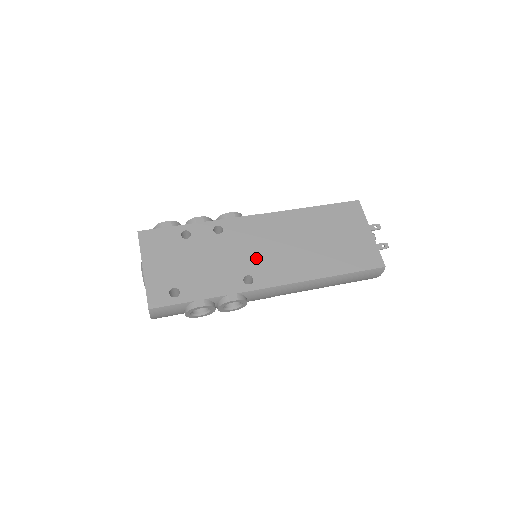
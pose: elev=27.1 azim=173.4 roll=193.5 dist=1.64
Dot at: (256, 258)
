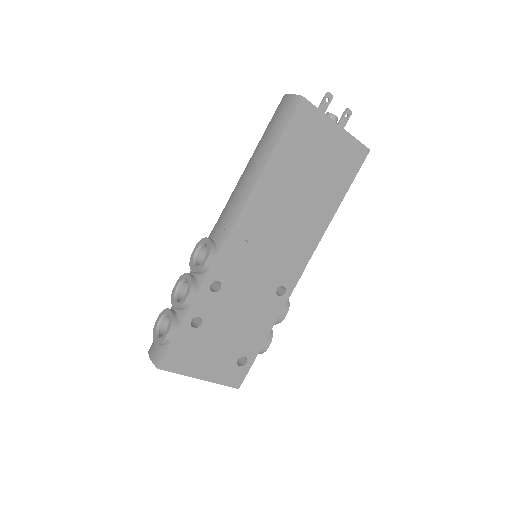
Dot at: (270, 269)
